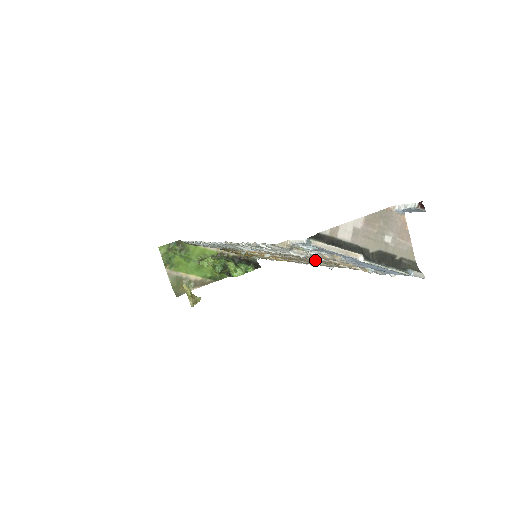
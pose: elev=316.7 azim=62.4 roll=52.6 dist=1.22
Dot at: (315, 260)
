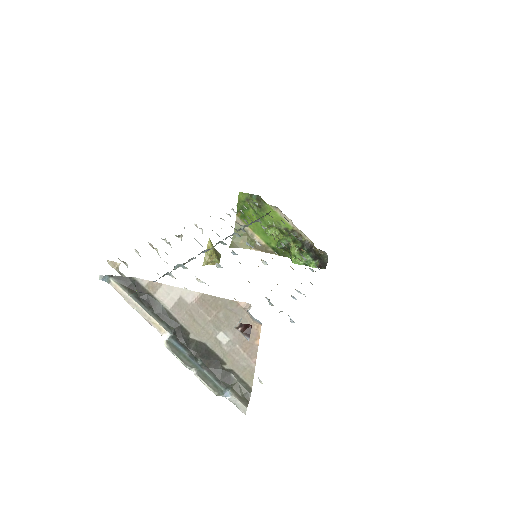
Dot at: occluded
